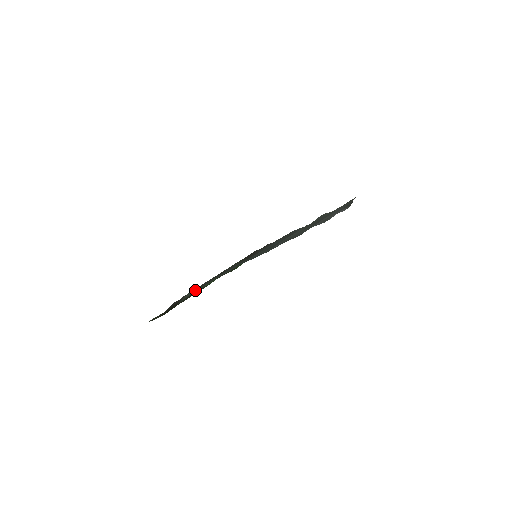
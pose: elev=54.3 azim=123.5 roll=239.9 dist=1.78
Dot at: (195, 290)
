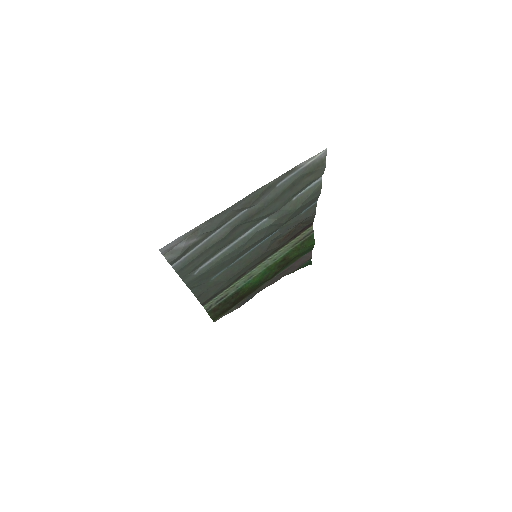
Dot at: (220, 297)
